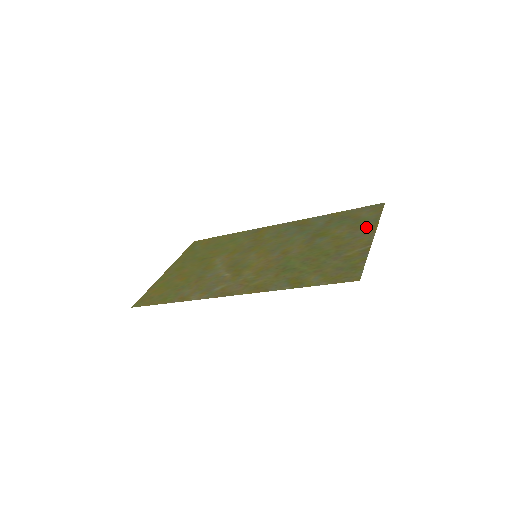
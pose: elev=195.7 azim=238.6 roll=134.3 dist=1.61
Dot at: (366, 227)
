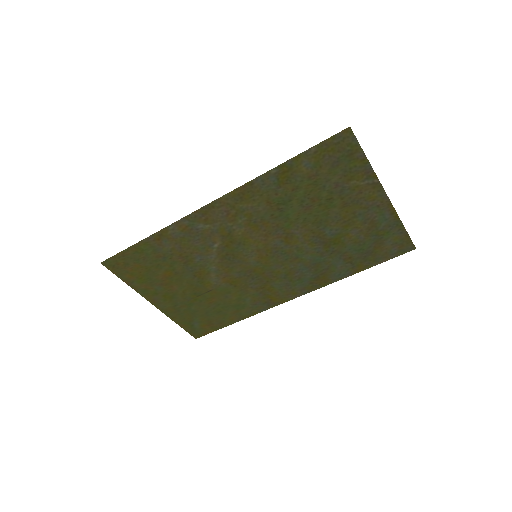
Dot at: (383, 217)
